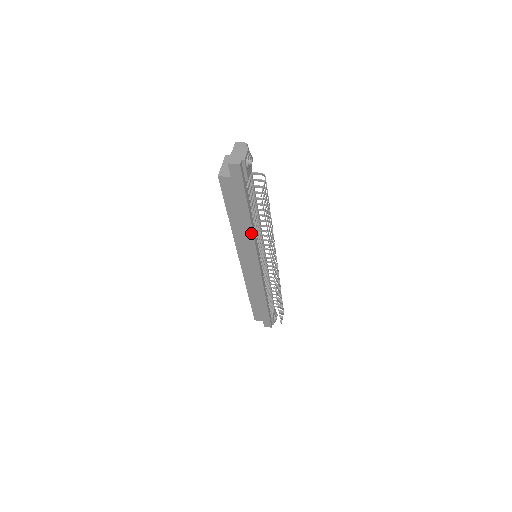
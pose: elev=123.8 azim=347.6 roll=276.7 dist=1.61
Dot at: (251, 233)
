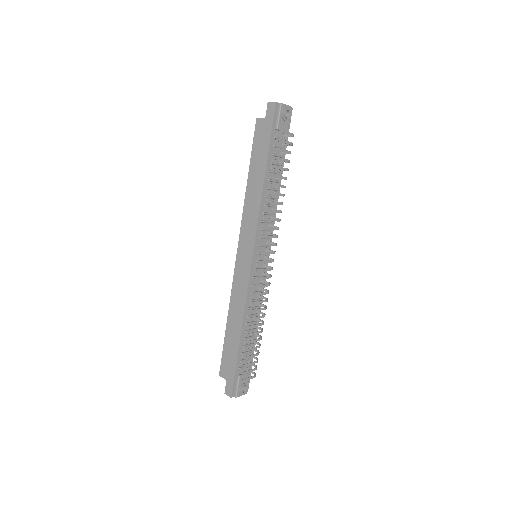
Dot at: (260, 198)
